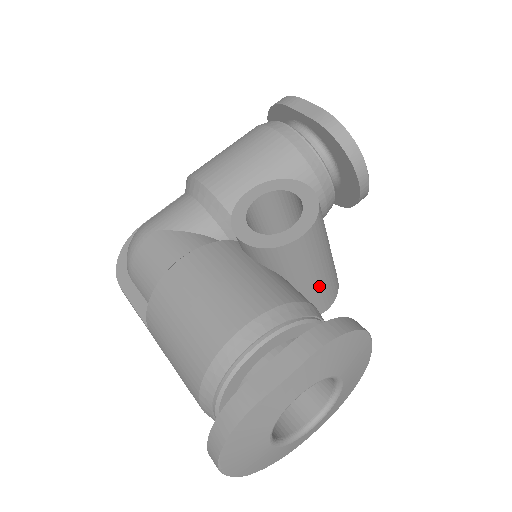
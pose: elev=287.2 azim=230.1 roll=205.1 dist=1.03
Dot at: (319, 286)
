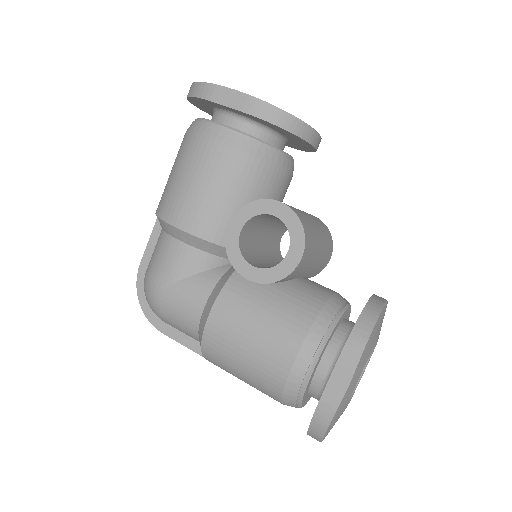
Dot at: (321, 259)
